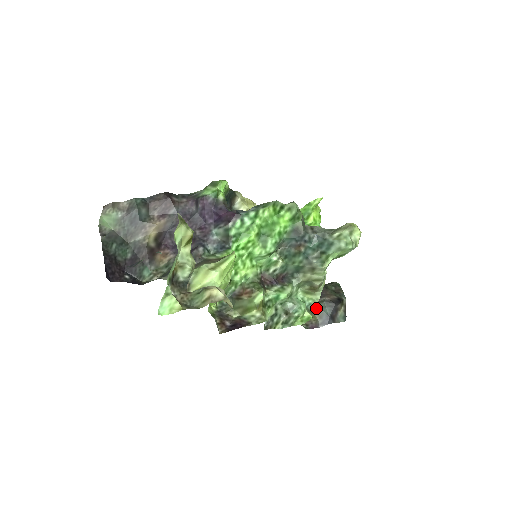
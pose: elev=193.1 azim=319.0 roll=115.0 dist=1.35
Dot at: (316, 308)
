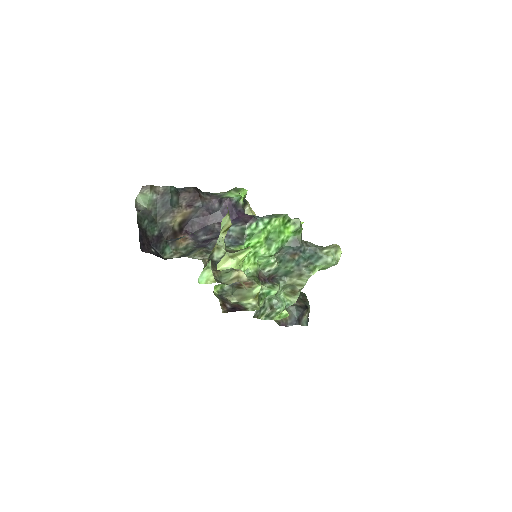
Dot at: (287, 310)
